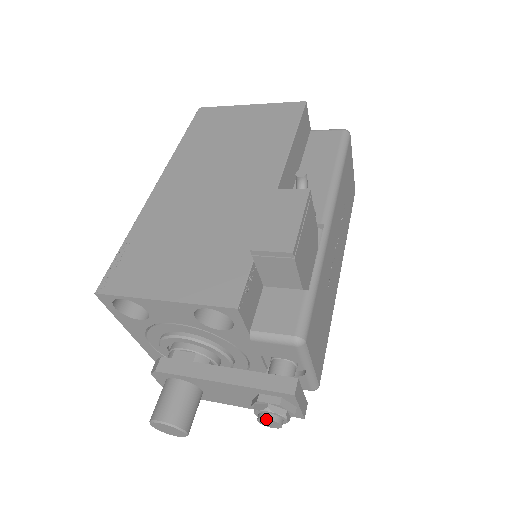
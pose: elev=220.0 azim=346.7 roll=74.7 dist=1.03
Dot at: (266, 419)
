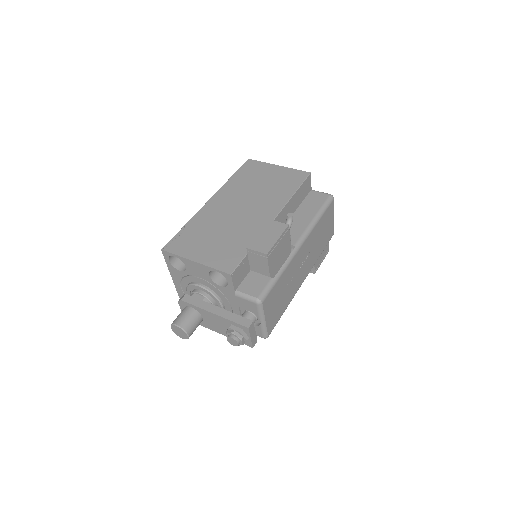
Dot at: (231, 338)
